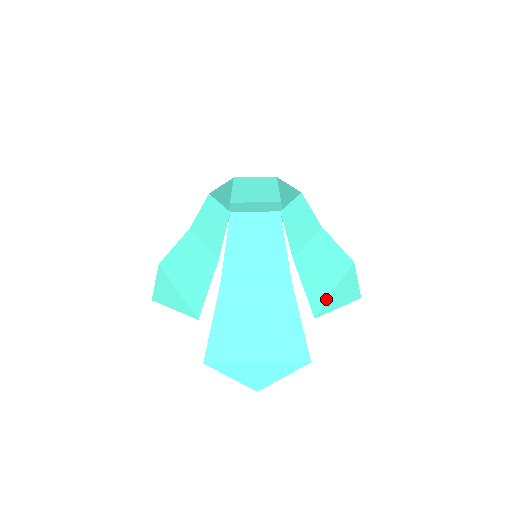
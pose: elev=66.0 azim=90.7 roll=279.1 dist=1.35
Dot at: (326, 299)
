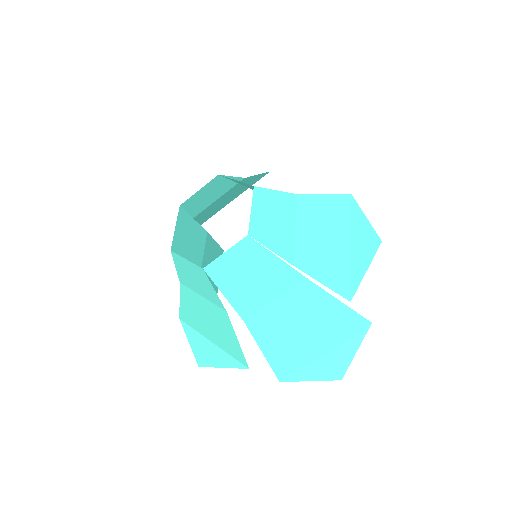
Dot at: (349, 269)
